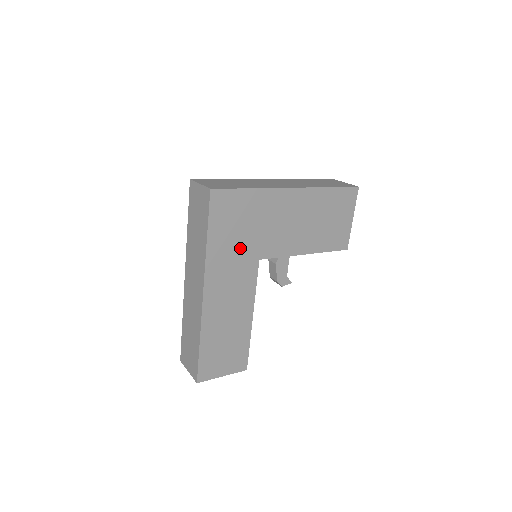
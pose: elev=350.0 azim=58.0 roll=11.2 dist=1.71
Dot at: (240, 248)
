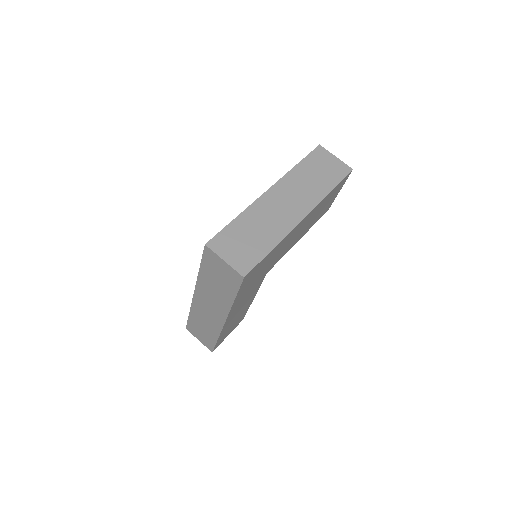
Dot at: (256, 281)
